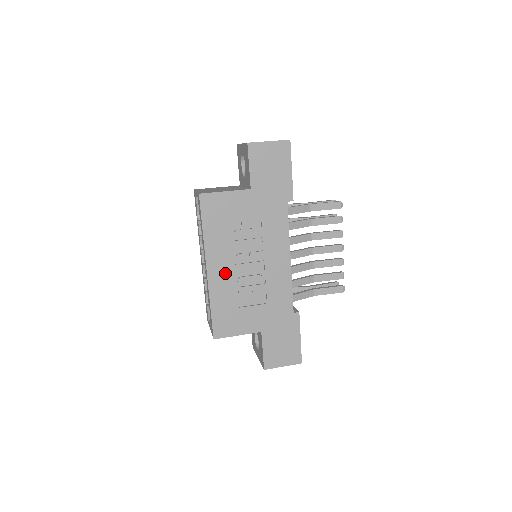
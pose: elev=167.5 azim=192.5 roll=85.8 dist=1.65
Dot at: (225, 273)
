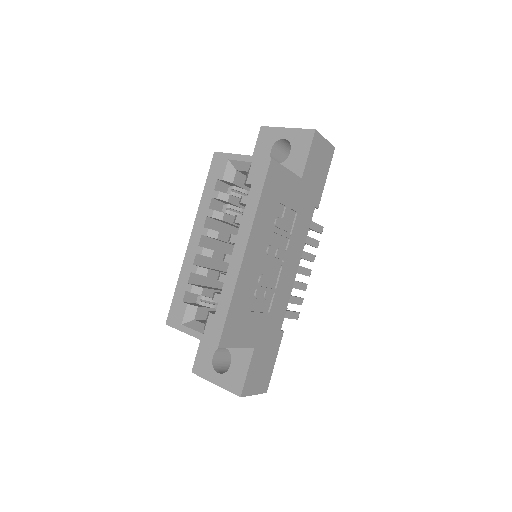
Dot at: (255, 264)
